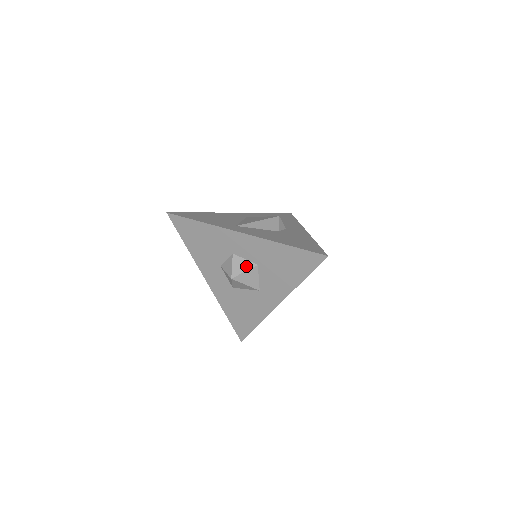
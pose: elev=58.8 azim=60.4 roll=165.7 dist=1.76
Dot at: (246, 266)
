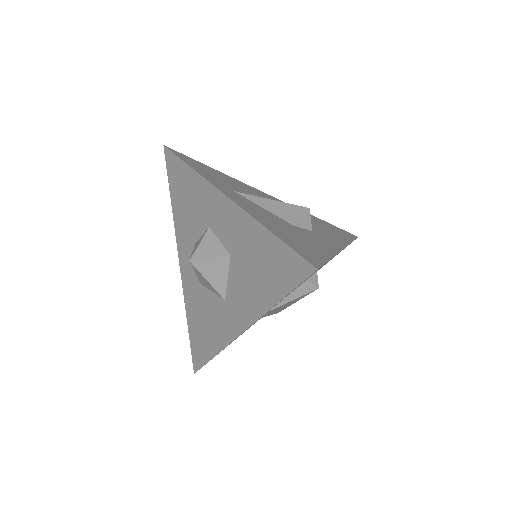
Dot at: (215, 250)
